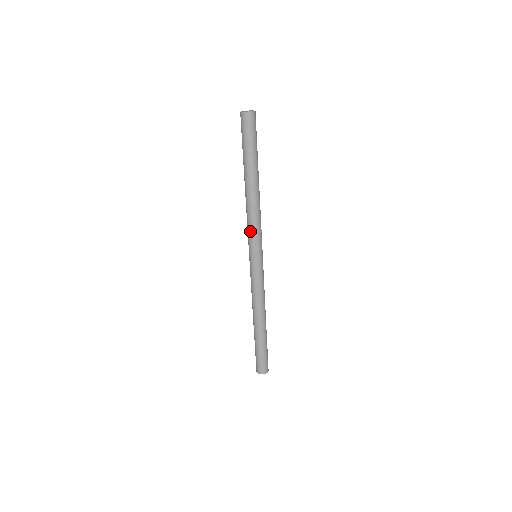
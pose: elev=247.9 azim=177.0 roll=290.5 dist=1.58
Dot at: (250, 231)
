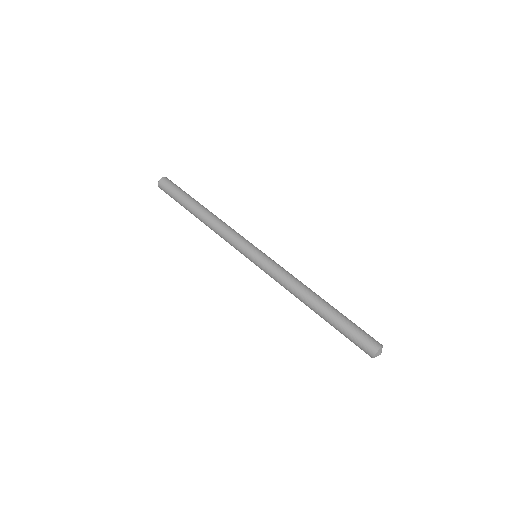
Dot at: (234, 235)
